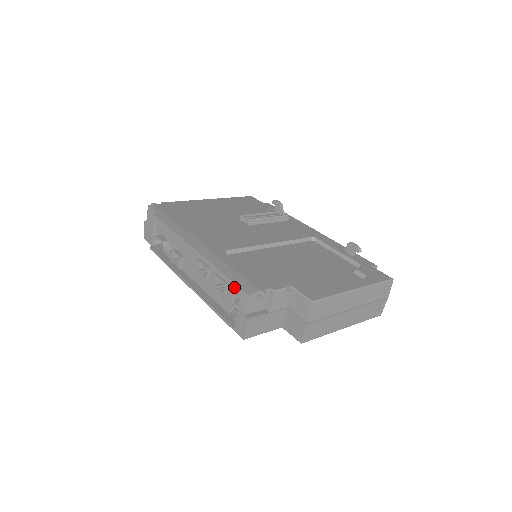
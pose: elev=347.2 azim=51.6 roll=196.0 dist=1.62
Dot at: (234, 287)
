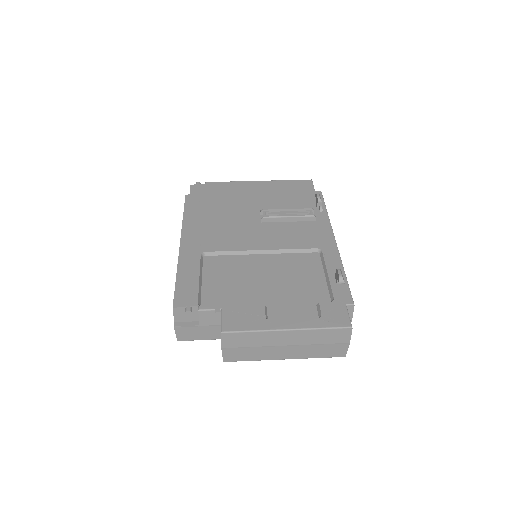
Dot at: occluded
